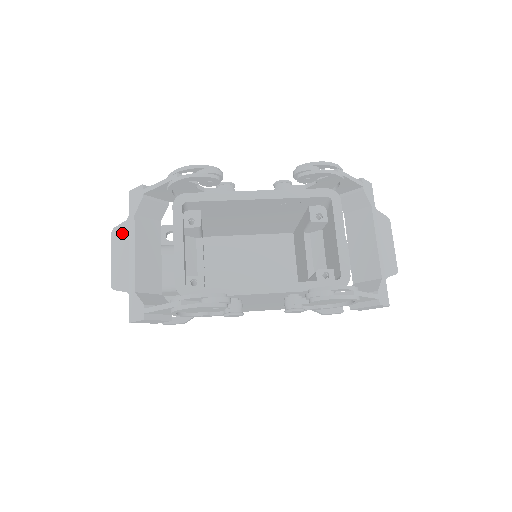
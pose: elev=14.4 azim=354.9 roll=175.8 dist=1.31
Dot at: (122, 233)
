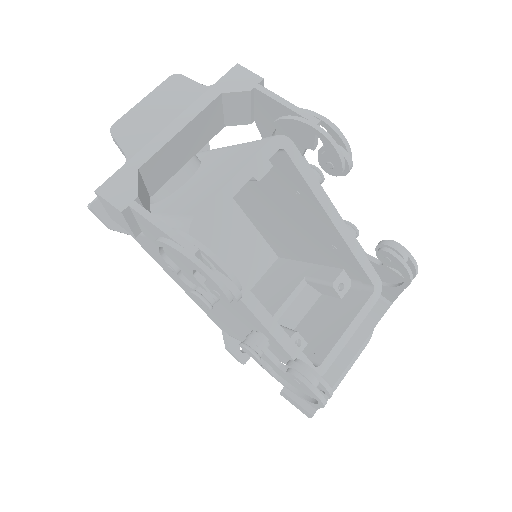
Dot at: (186, 91)
